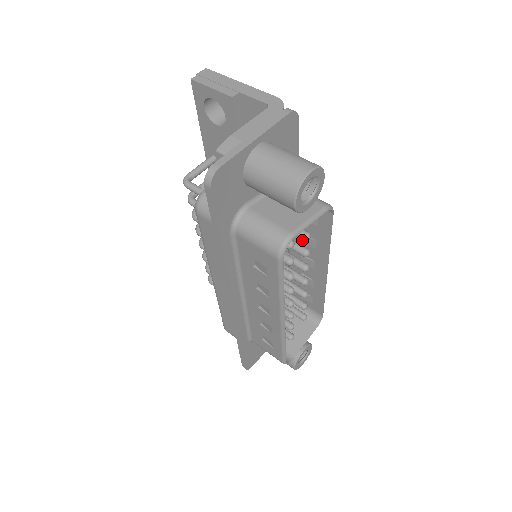
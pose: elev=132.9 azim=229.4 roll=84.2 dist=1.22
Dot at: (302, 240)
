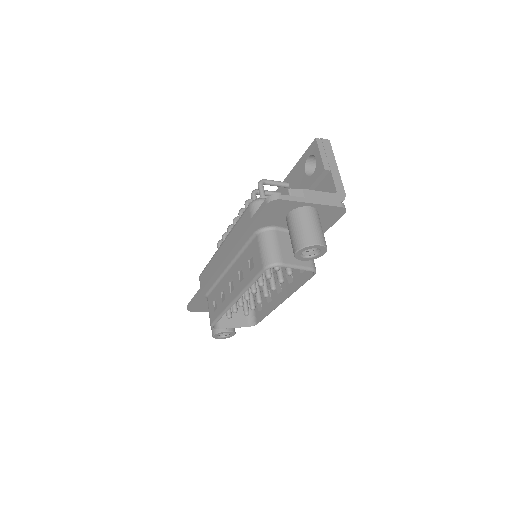
Dot at: occluded
